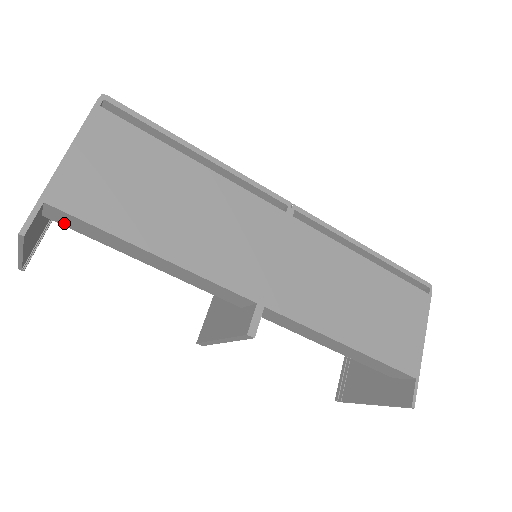
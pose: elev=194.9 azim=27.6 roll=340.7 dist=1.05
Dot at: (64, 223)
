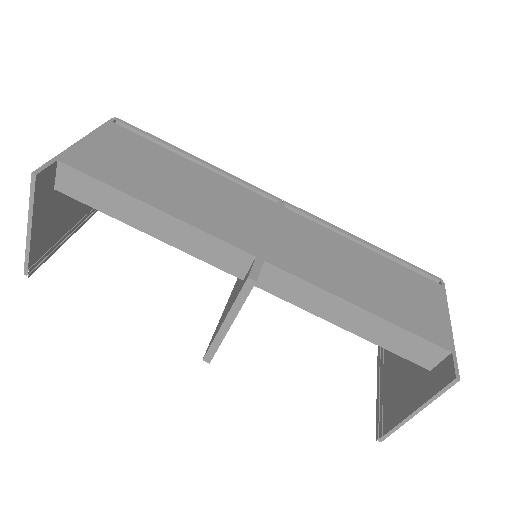
Dot at: (73, 192)
